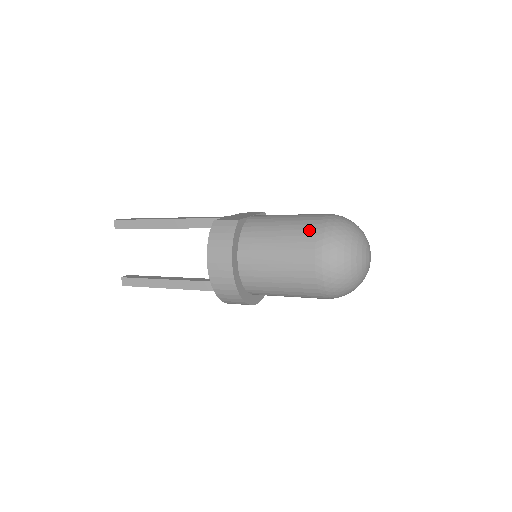
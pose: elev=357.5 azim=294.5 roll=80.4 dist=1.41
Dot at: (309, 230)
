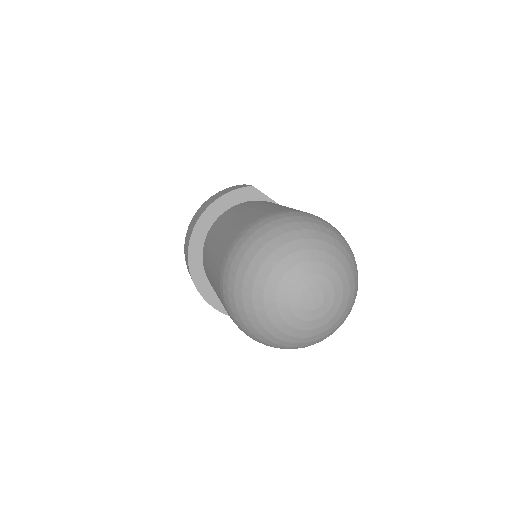
Dot at: (275, 209)
